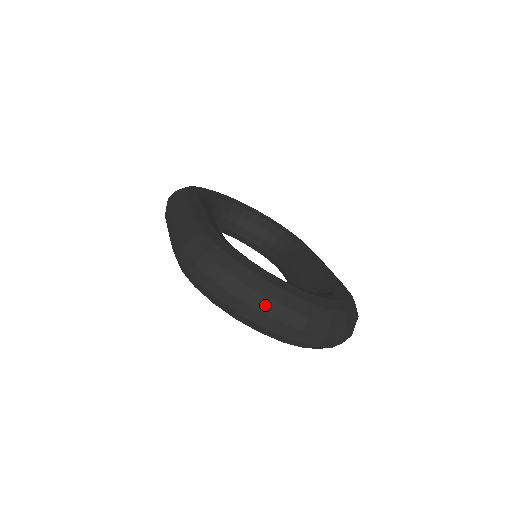
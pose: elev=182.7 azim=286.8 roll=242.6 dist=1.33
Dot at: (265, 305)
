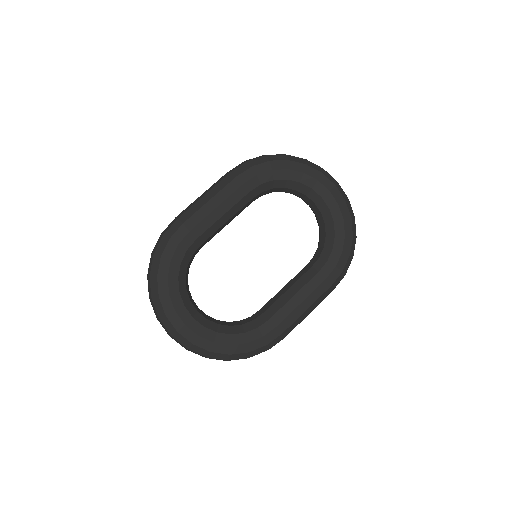
Dot at: occluded
